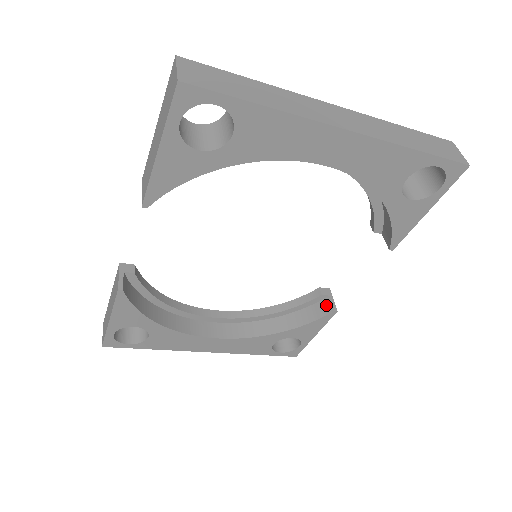
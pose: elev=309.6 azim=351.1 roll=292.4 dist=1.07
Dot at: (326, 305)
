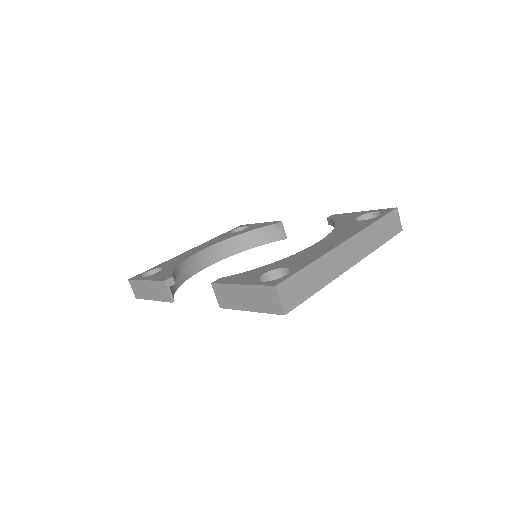
Dot at: (279, 234)
